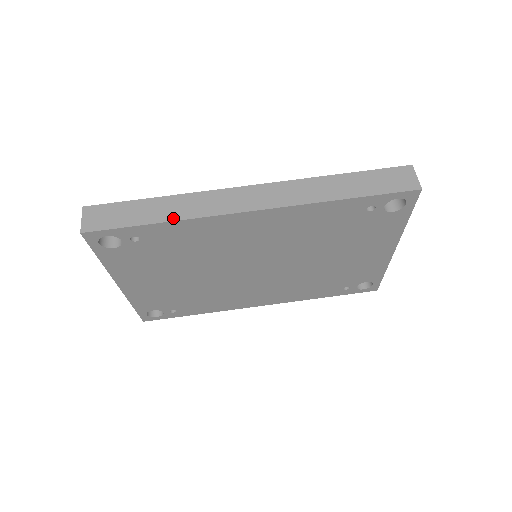
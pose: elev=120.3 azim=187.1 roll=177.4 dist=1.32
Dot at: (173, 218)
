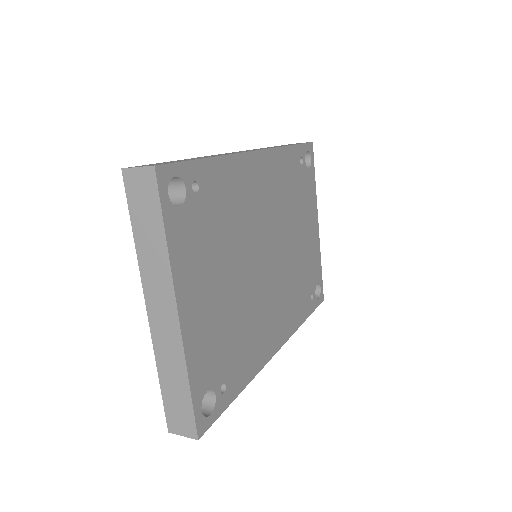
Dot at: (216, 156)
